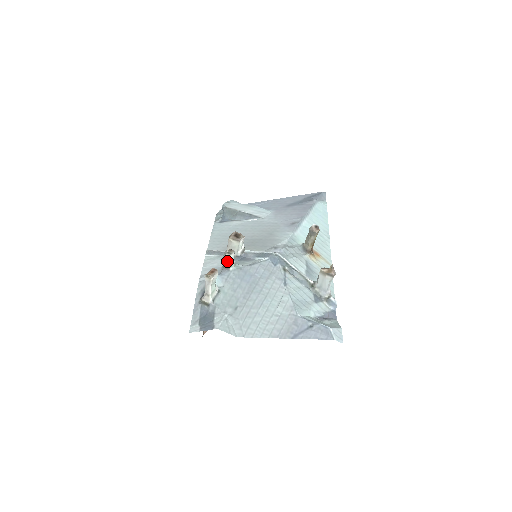
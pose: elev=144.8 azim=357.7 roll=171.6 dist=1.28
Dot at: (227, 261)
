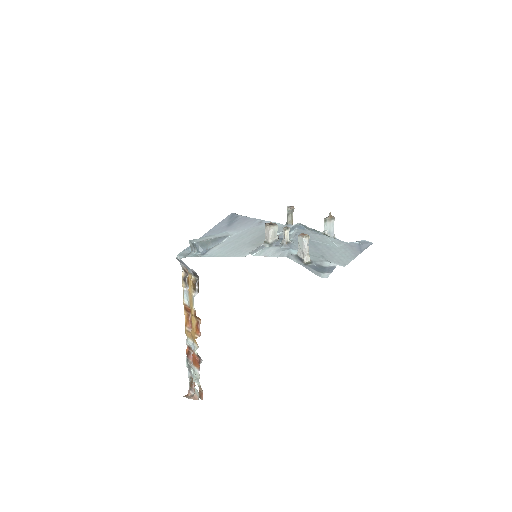
Dot at: (287, 237)
